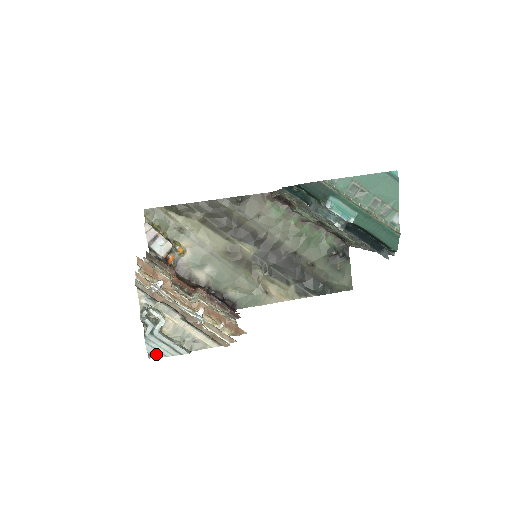
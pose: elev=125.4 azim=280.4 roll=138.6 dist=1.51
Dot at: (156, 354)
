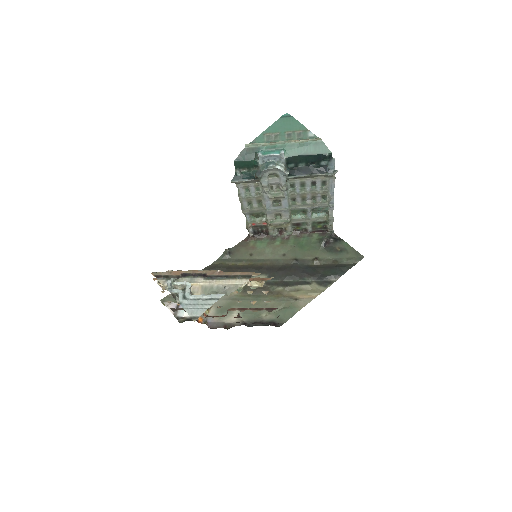
Dot at: (198, 312)
